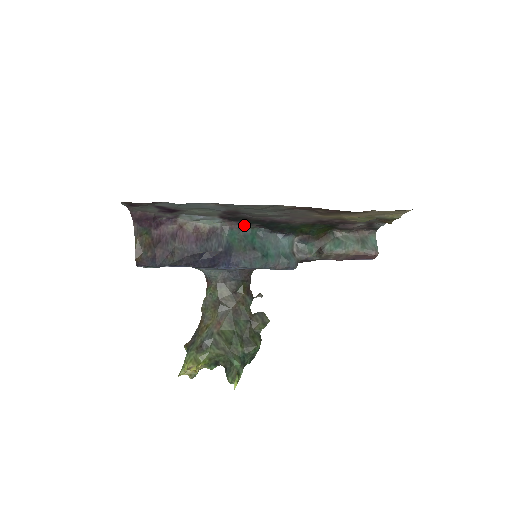
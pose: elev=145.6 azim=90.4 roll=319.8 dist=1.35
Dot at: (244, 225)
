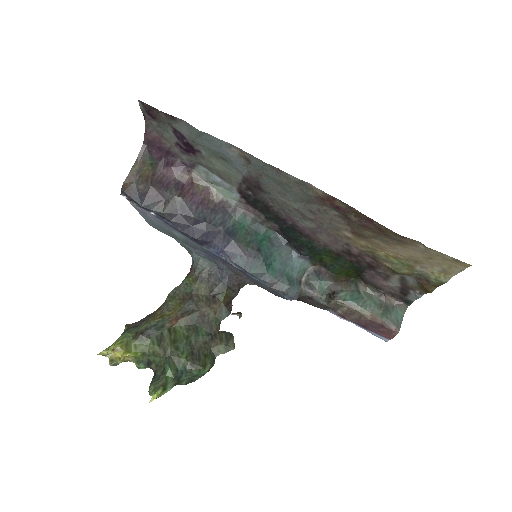
Dot at: (261, 219)
